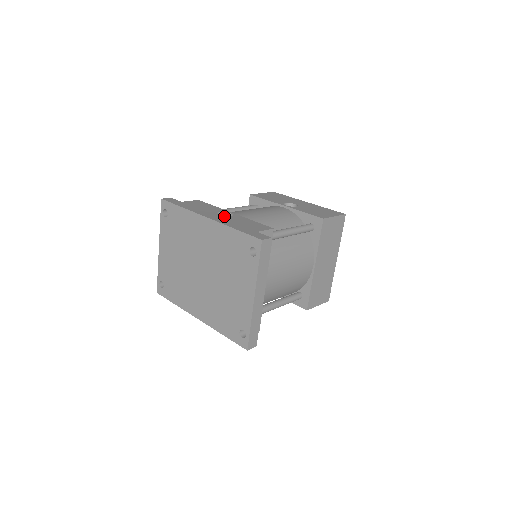
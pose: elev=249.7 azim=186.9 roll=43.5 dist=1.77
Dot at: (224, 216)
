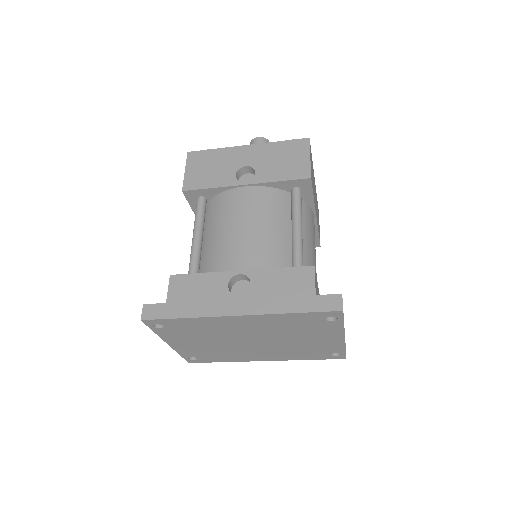
Dot at: (232, 281)
